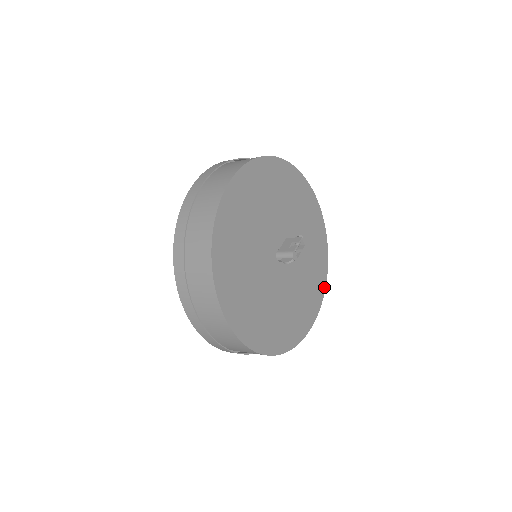
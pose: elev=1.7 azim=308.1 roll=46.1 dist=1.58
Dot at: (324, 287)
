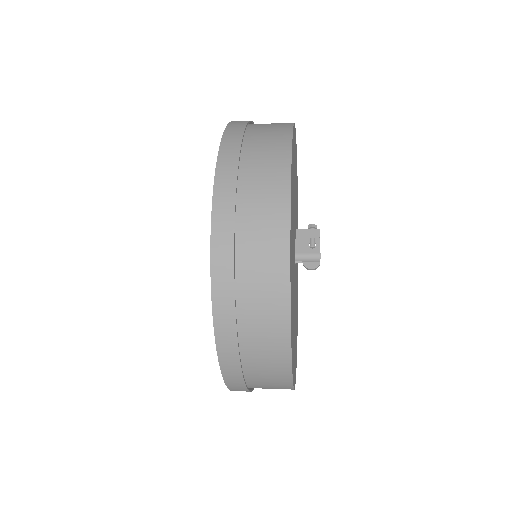
Dot at: occluded
